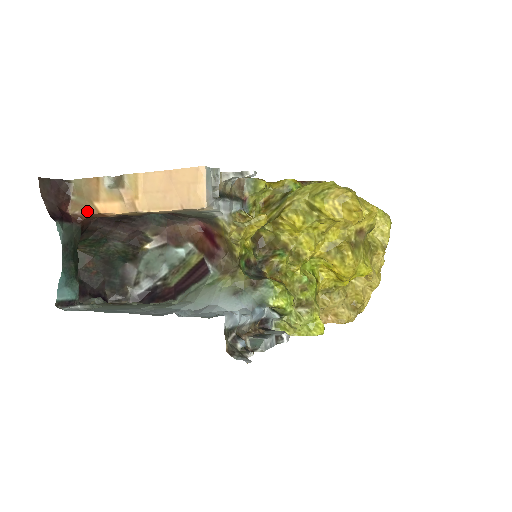
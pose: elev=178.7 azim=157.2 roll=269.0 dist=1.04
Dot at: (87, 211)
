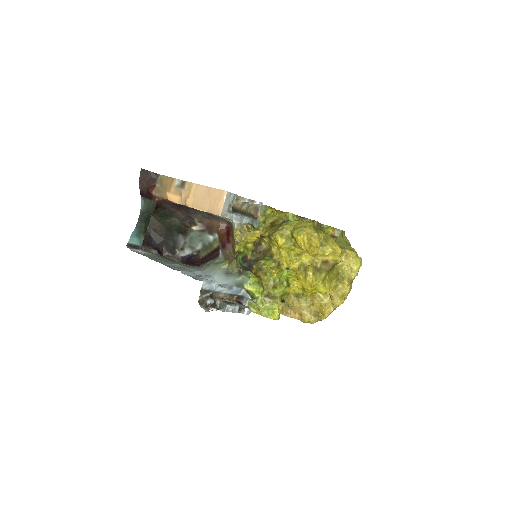
Dot at: (162, 196)
